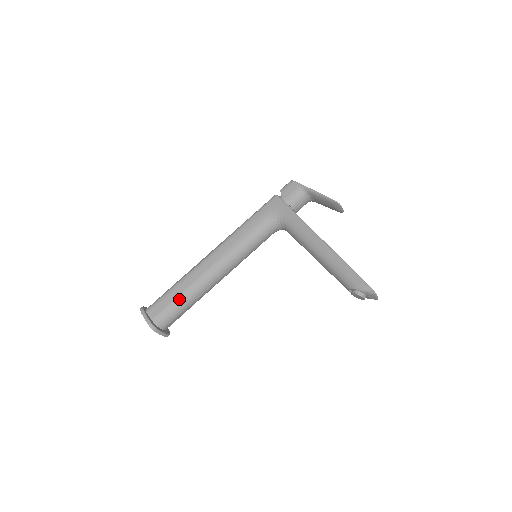
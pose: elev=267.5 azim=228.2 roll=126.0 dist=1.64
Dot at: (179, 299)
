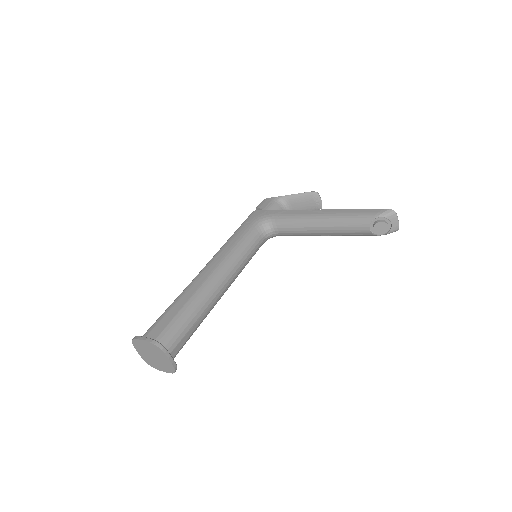
Dot at: (183, 311)
